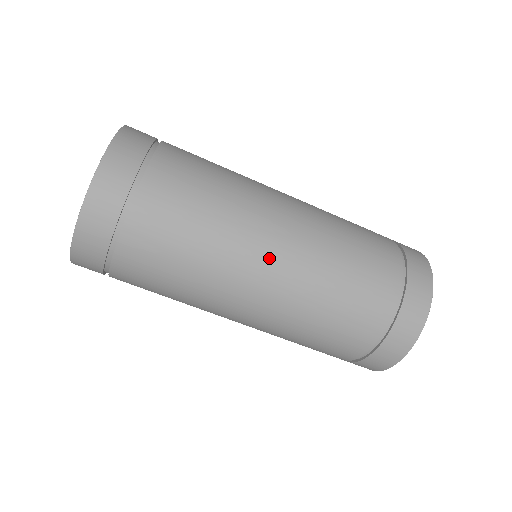
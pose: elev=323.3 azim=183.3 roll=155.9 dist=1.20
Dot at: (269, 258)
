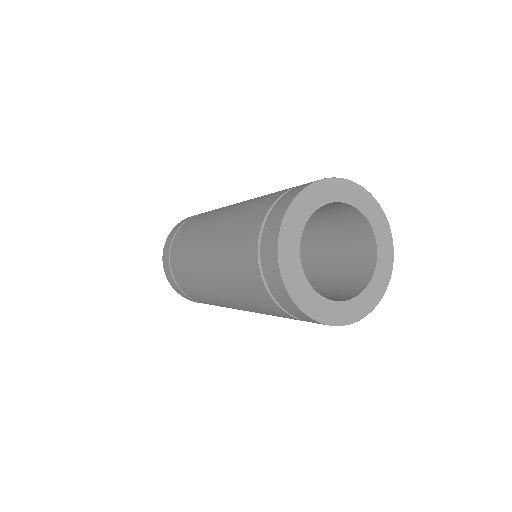
Dot at: (220, 215)
